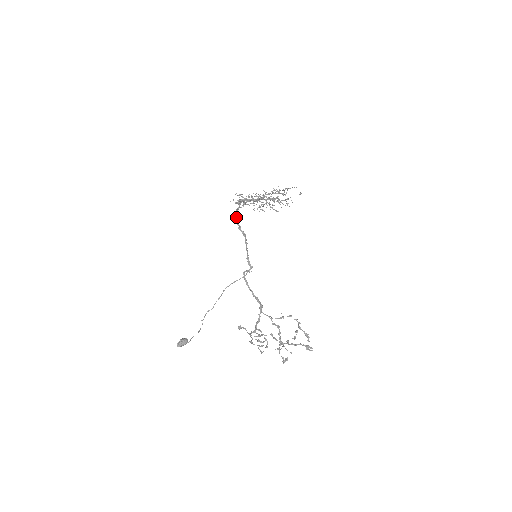
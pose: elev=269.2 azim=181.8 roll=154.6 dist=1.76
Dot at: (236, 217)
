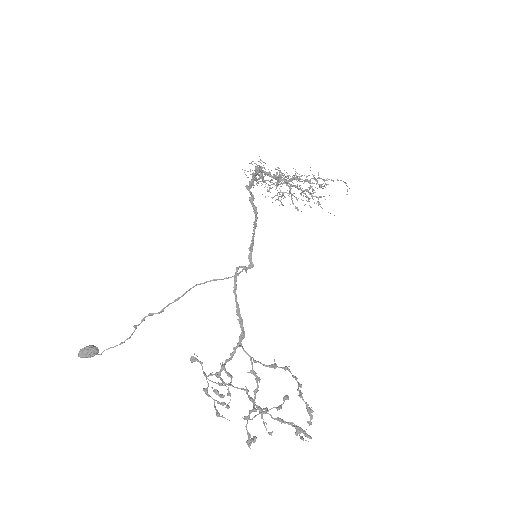
Dot at: (251, 182)
